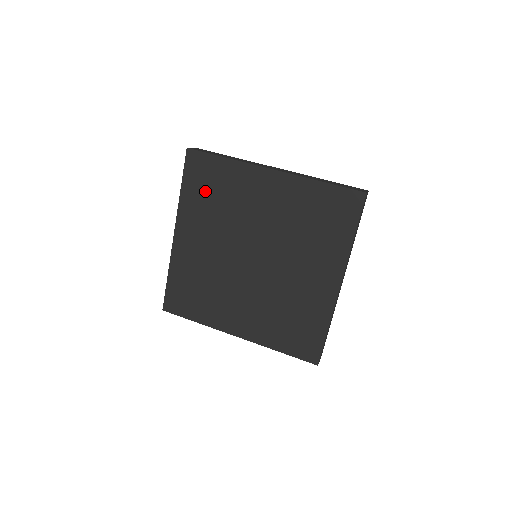
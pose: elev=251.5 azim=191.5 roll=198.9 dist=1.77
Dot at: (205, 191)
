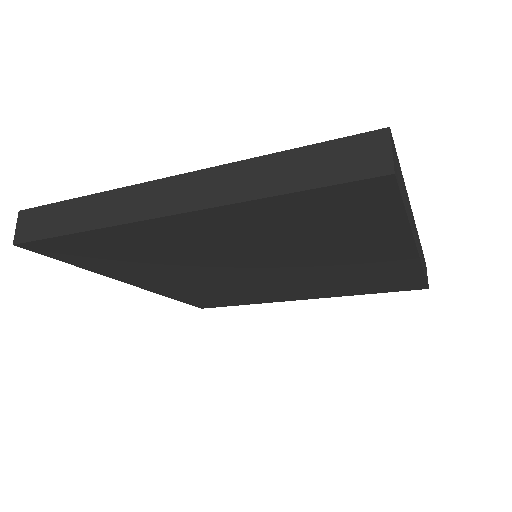
Dot at: (311, 219)
